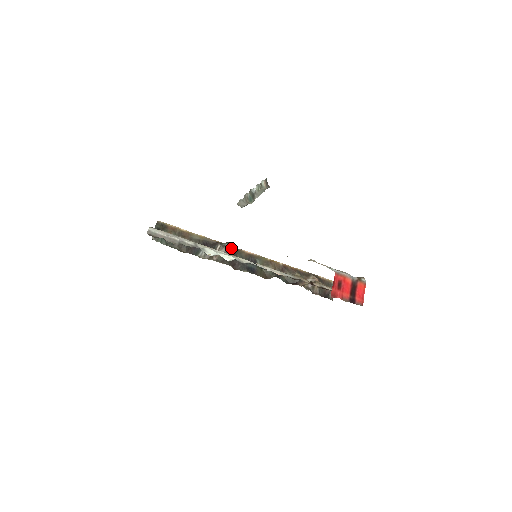
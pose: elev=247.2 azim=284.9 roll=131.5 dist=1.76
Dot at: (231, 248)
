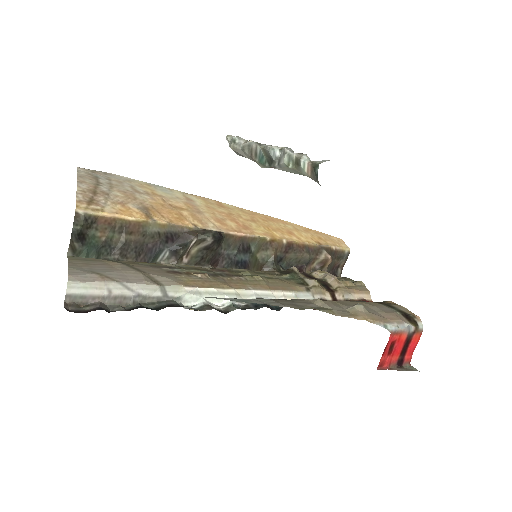
Dot at: (215, 242)
